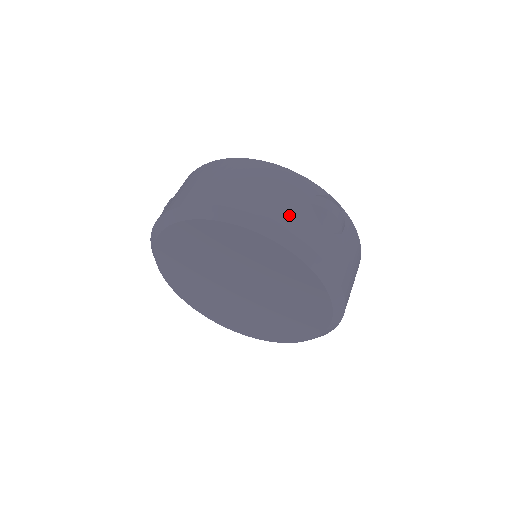
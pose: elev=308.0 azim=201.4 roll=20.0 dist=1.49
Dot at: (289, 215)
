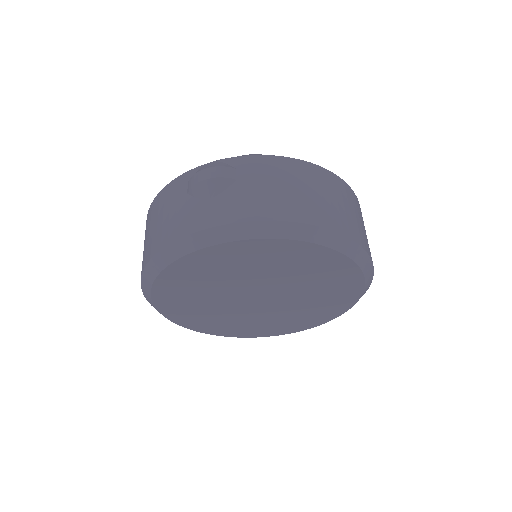
Dot at: (173, 226)
